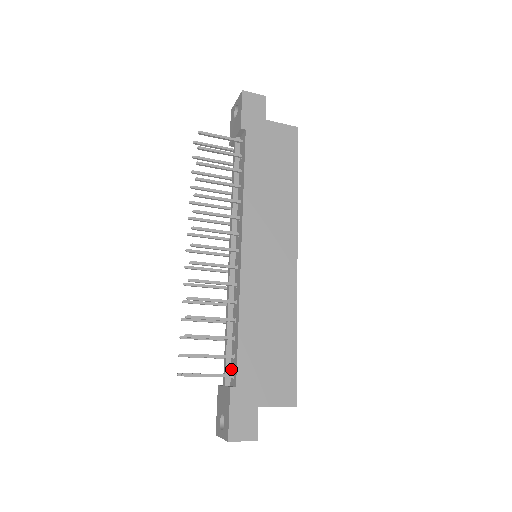
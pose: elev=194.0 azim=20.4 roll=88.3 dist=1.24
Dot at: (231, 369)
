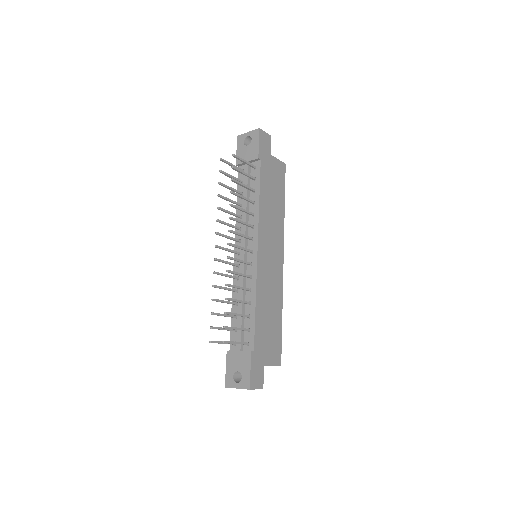
Dot at: (244, 339)
